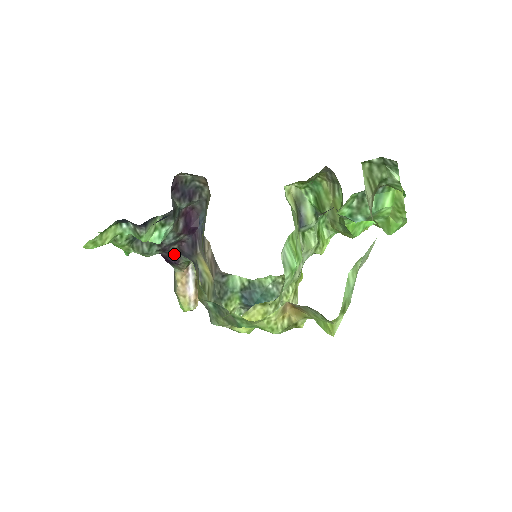
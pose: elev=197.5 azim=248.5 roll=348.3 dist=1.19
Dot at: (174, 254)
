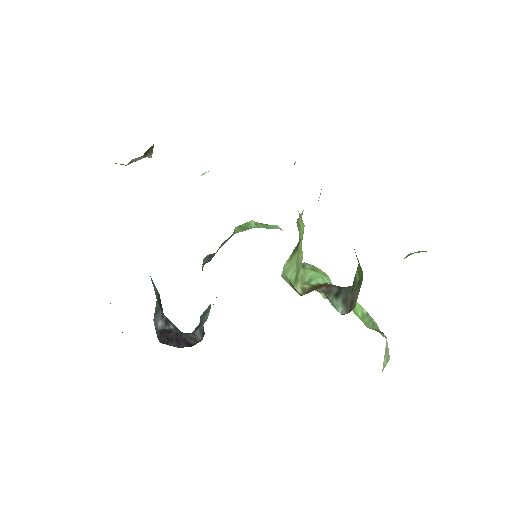
Dot at: occluded
